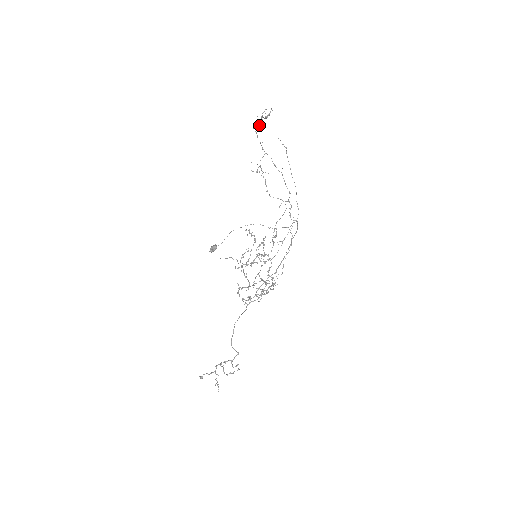
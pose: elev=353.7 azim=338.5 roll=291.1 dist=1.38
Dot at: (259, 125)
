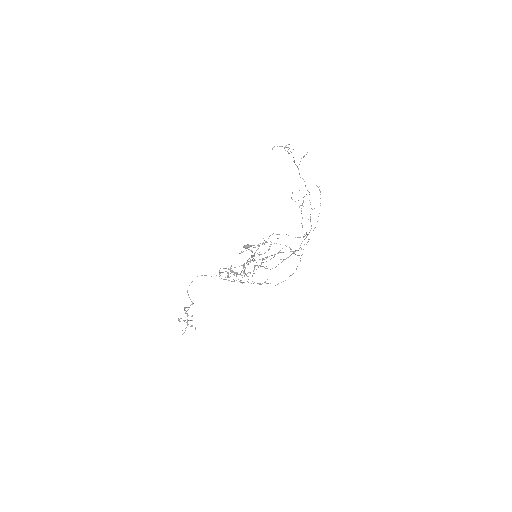
Dot at: (272, 149)
